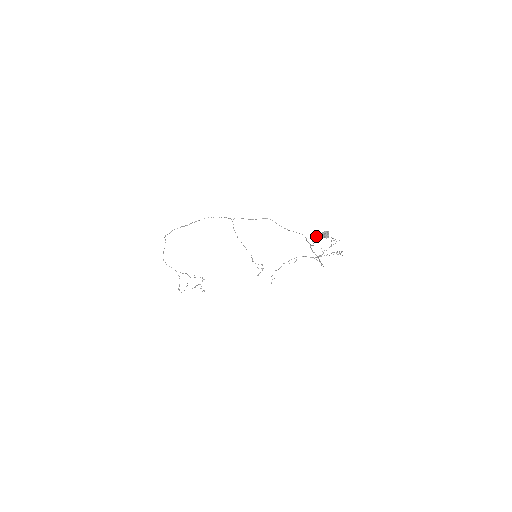
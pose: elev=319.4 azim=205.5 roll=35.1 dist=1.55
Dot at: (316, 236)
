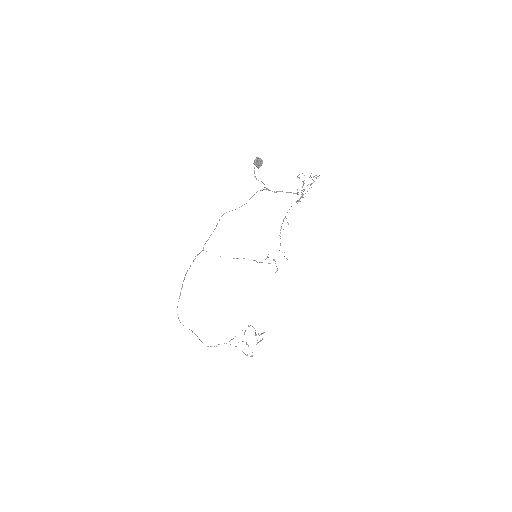
Dot at: (254, 173)
